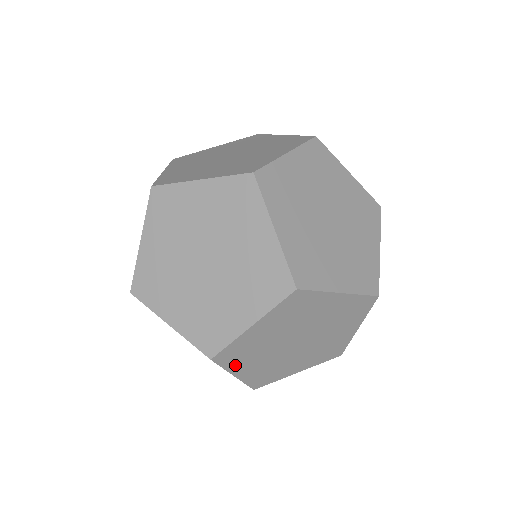
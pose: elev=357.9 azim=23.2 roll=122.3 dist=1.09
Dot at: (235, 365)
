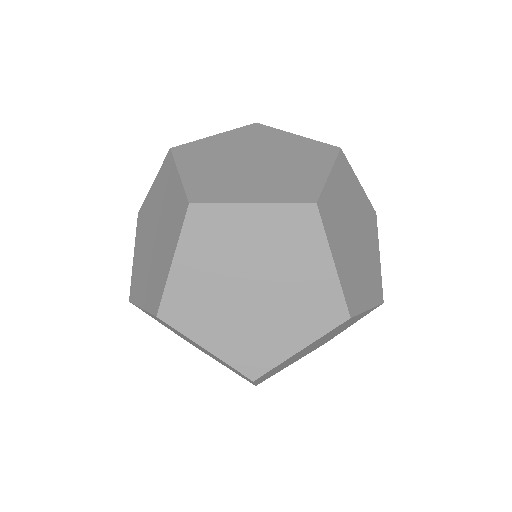
Dot at: (263, 377)
